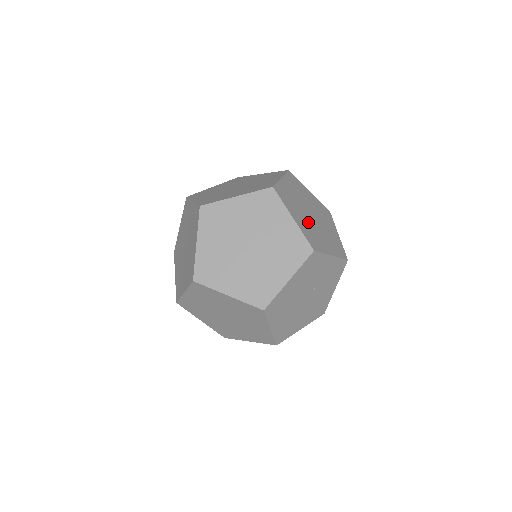
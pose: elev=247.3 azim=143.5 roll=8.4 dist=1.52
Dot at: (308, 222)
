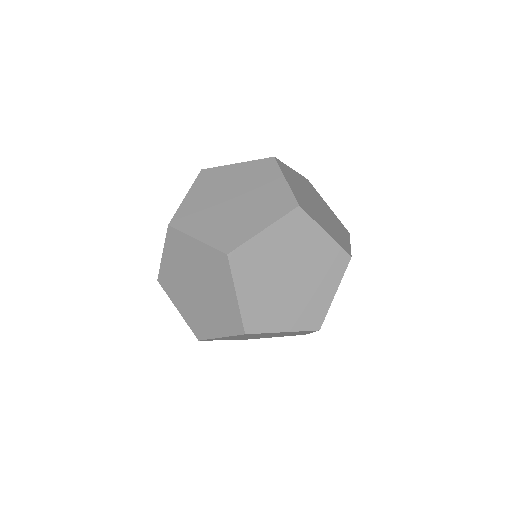
Dot at: occluded
